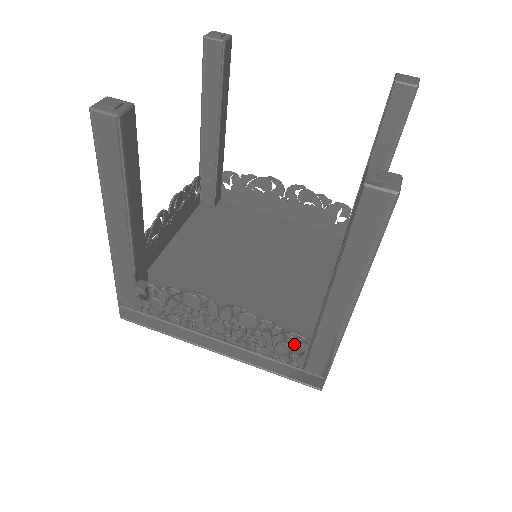
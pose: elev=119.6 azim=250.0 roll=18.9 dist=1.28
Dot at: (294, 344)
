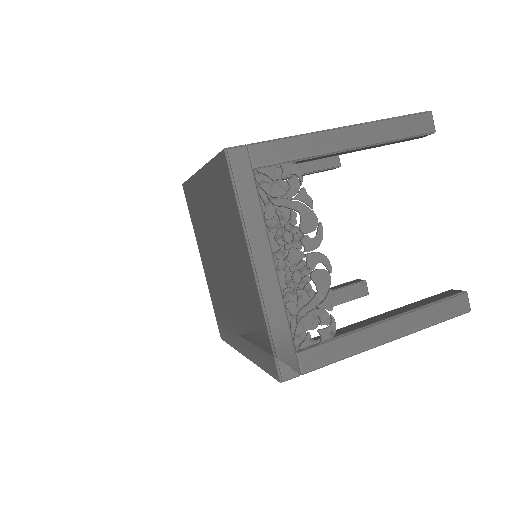
Dot at: occluded
